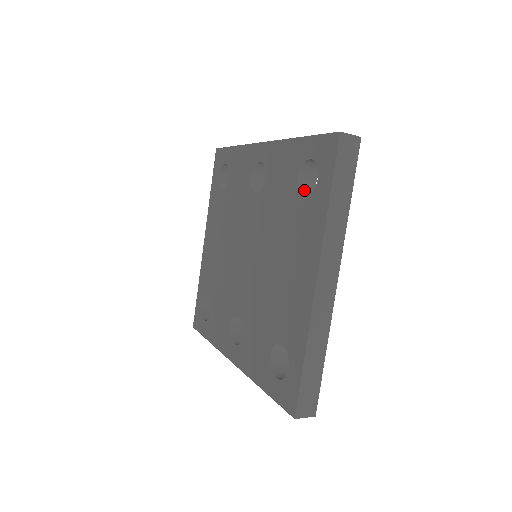
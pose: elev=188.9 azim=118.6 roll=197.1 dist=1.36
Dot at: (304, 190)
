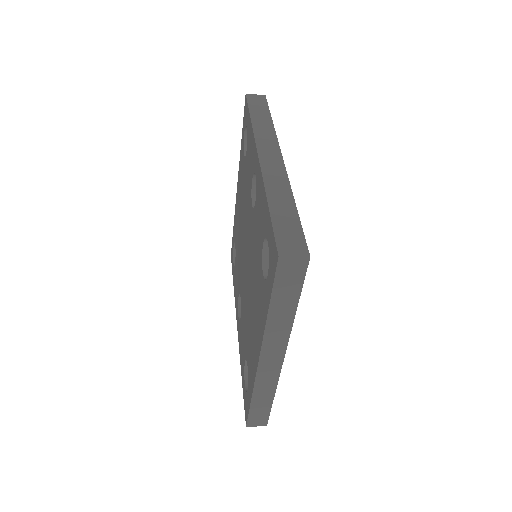
Dot at: occluded
